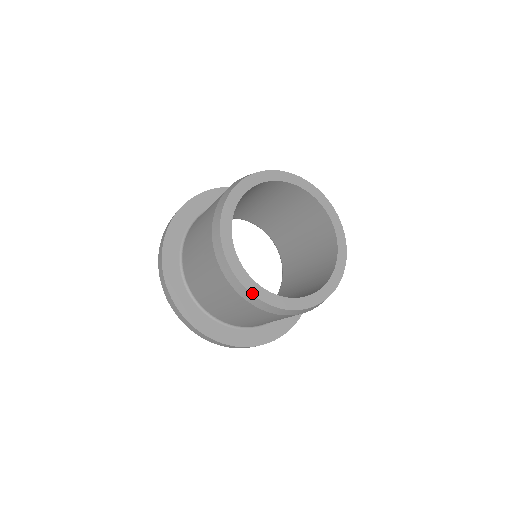
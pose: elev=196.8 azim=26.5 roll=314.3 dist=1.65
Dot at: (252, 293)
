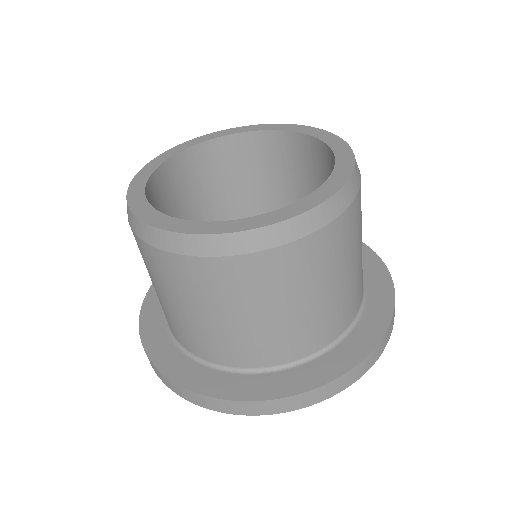
Dot at: (142, 220)
